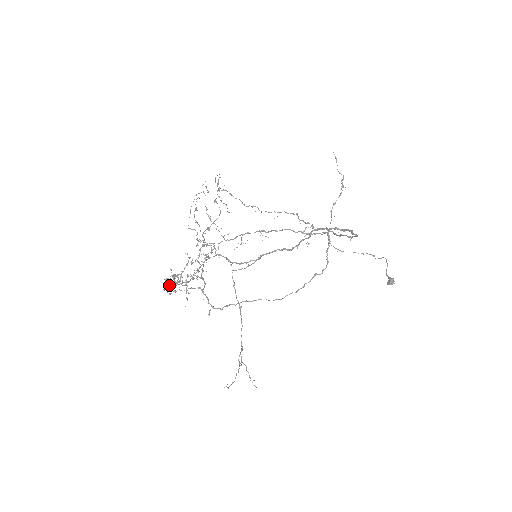
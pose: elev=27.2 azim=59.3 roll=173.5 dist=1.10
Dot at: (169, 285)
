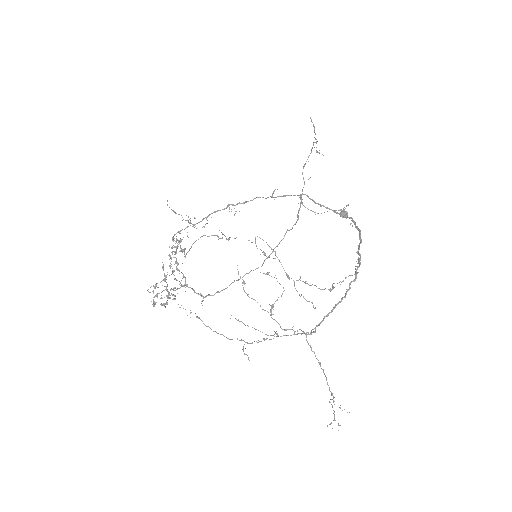
Dot at: occluded
